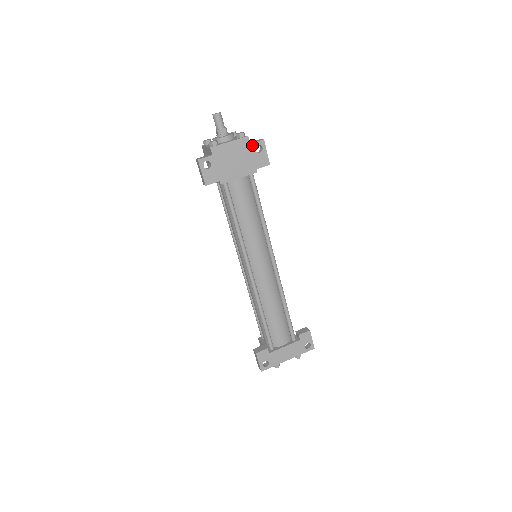
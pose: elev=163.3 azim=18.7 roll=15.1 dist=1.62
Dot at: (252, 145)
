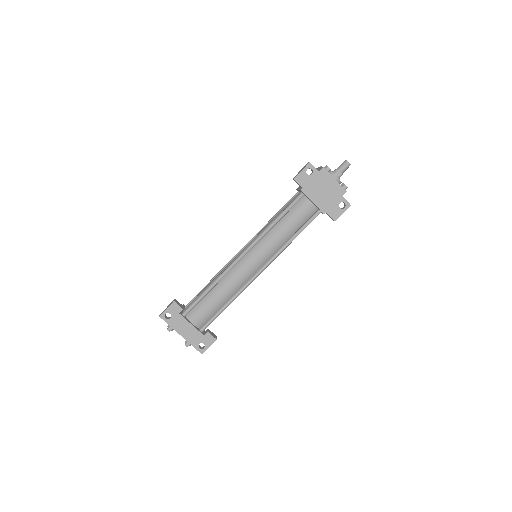
Dot at: (342, 198)
